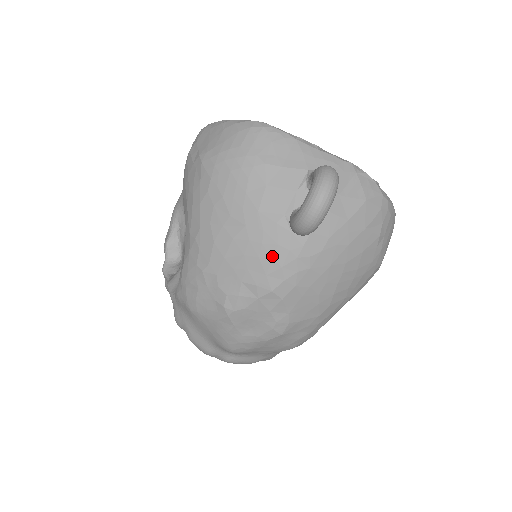
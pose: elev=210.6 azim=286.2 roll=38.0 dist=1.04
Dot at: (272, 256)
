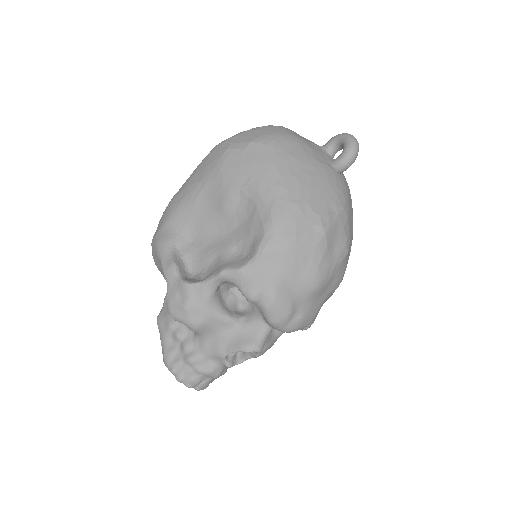
Dot at: (336, 184)
